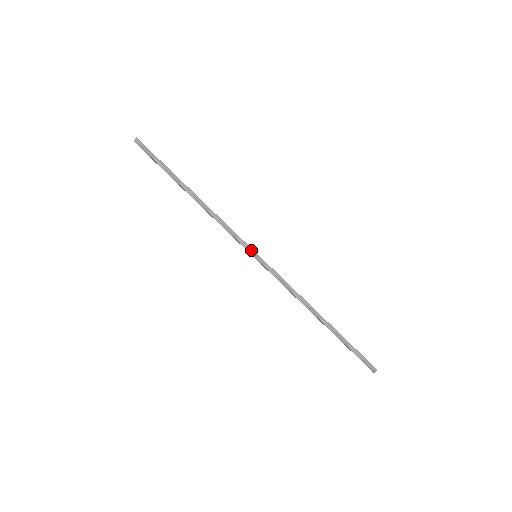
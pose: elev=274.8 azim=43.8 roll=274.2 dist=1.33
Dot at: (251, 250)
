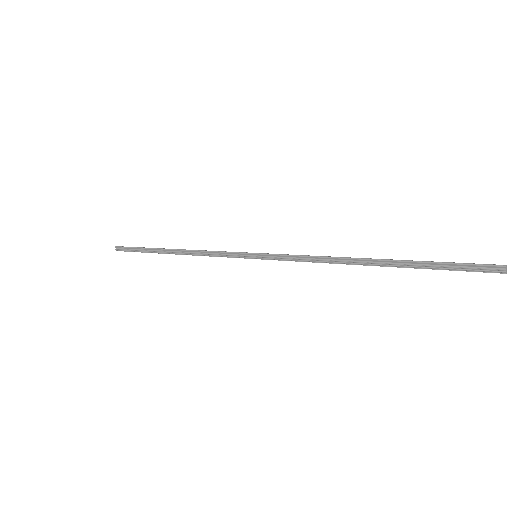
Dot at: (246, 255)
